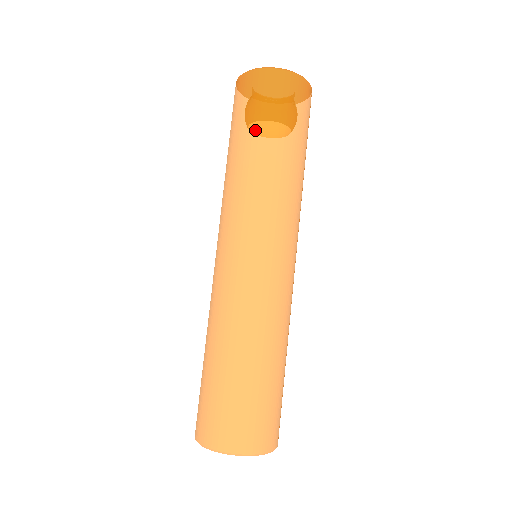
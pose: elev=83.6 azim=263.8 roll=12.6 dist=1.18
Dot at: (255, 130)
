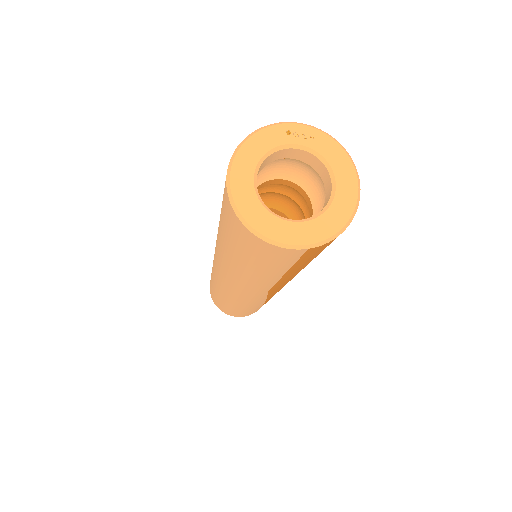
Dot at: (251, 265)
